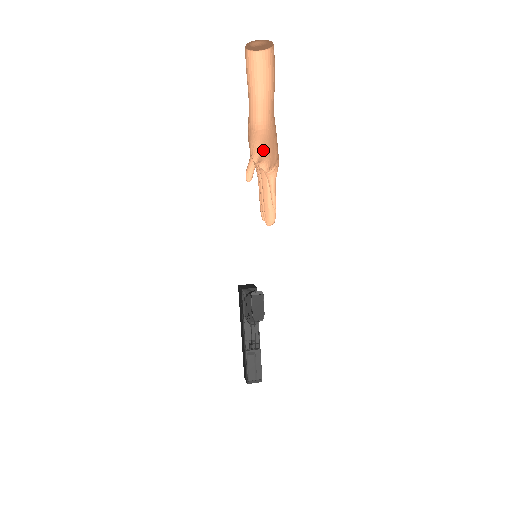
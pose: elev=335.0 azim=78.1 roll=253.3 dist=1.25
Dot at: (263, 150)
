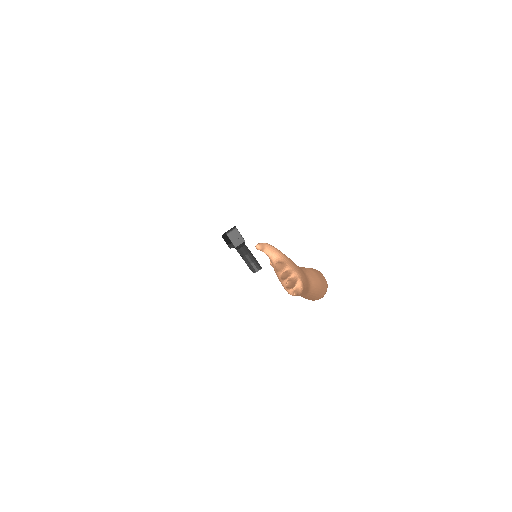
Dot at: (280, 251)
